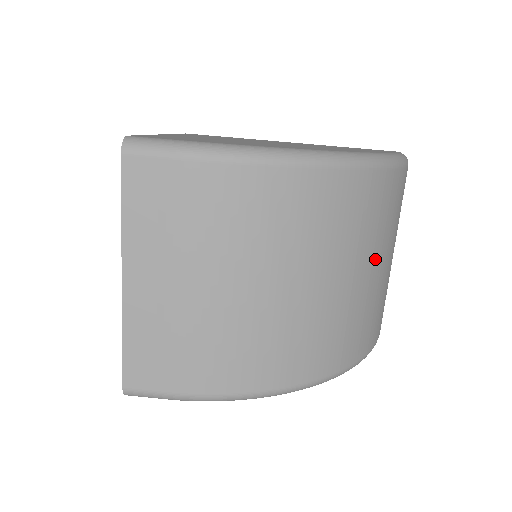
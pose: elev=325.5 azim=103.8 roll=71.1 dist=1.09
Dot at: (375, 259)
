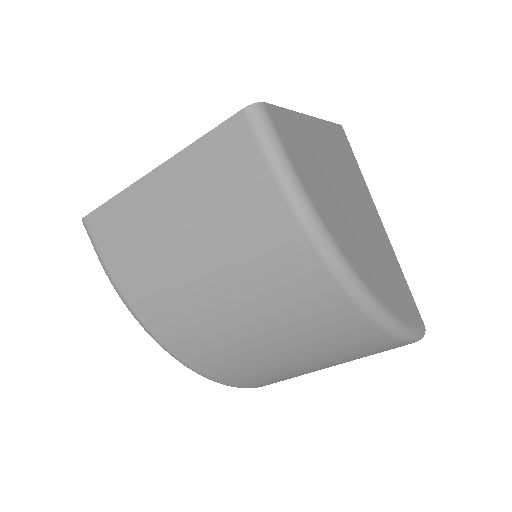
Dot at: (306, 358)
